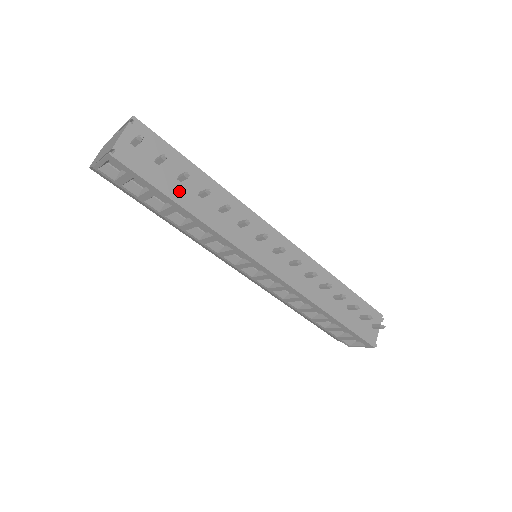
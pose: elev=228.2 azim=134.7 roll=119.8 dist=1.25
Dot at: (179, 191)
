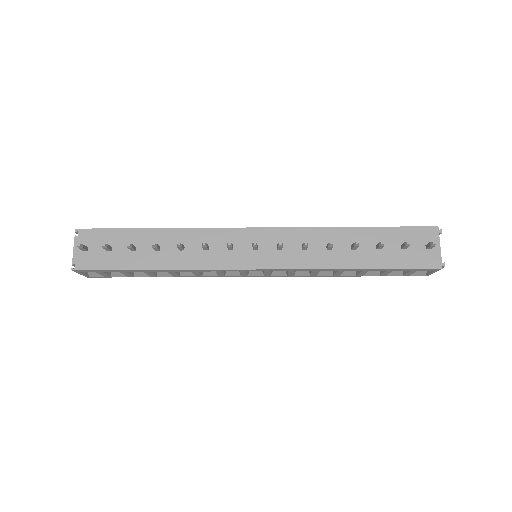
Dot at: (138, 259)
